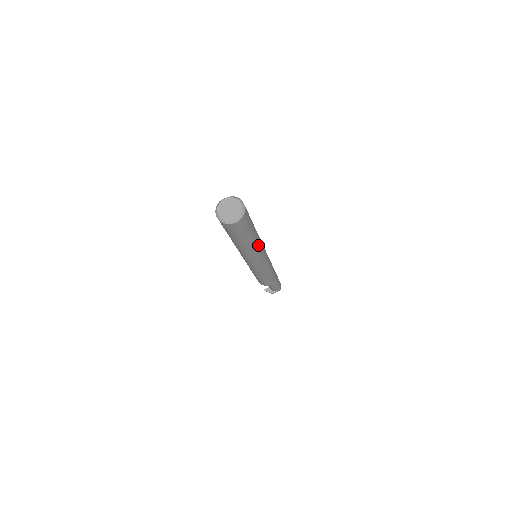
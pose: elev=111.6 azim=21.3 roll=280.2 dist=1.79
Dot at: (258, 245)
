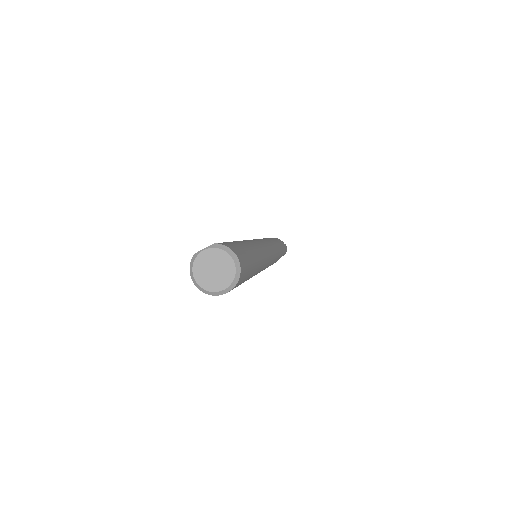
Dot at: (261, 266)
